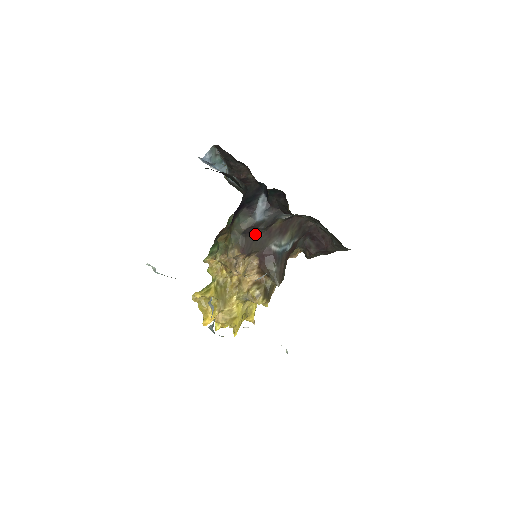
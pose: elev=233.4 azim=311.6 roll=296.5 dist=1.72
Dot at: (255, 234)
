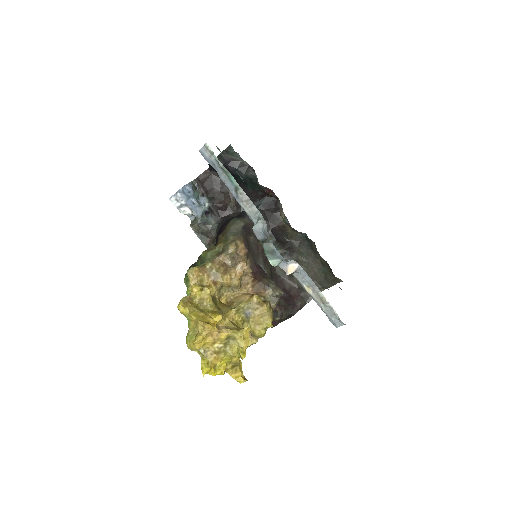
Dot at: (249, 240)
